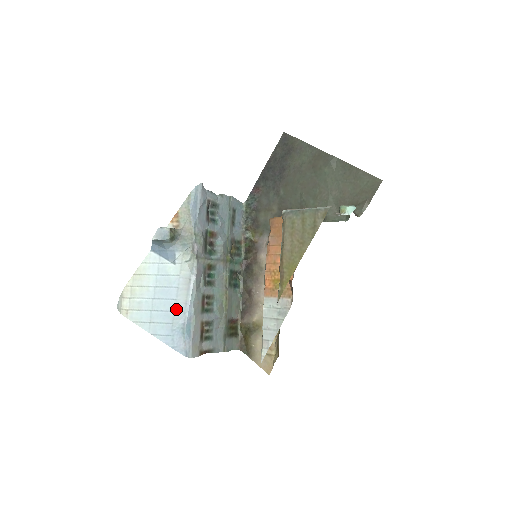
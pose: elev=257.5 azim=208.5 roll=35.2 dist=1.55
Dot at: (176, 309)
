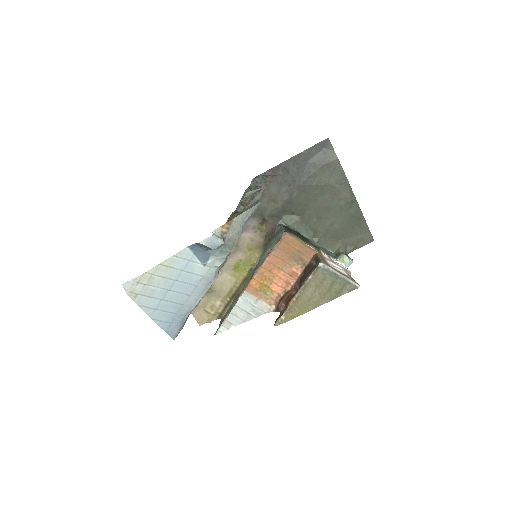
Dot at: (185, 303)
